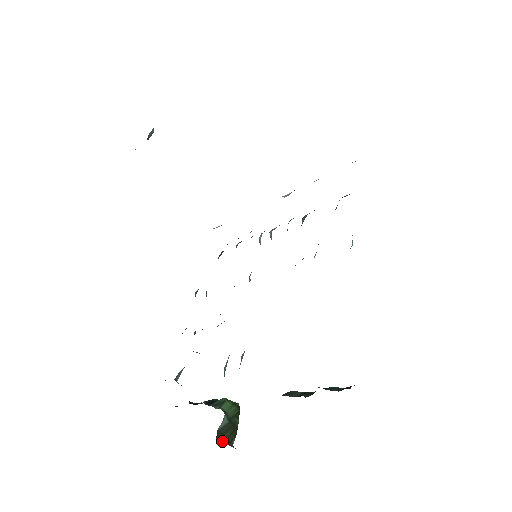
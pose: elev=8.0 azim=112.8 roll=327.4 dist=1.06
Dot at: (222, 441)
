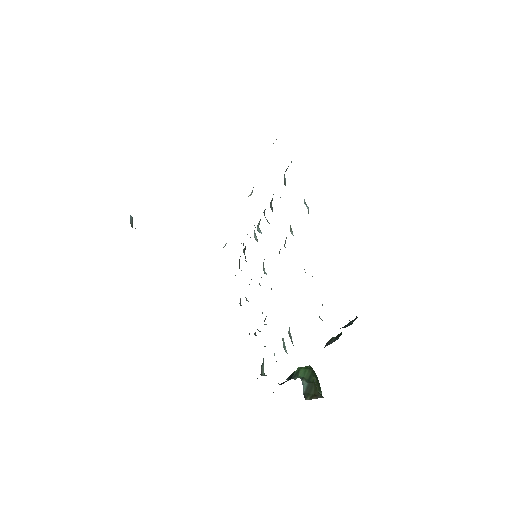
Dot at: (311, 399)
